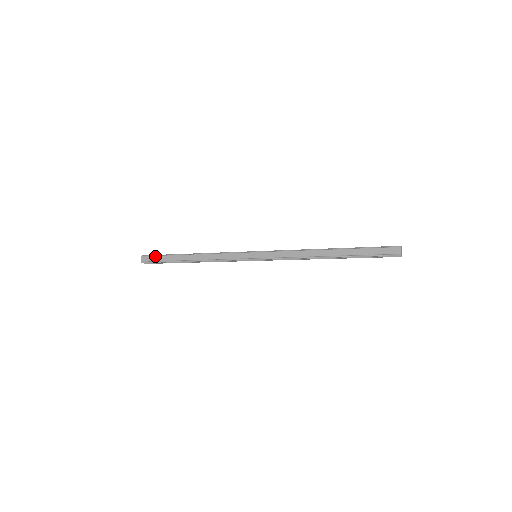
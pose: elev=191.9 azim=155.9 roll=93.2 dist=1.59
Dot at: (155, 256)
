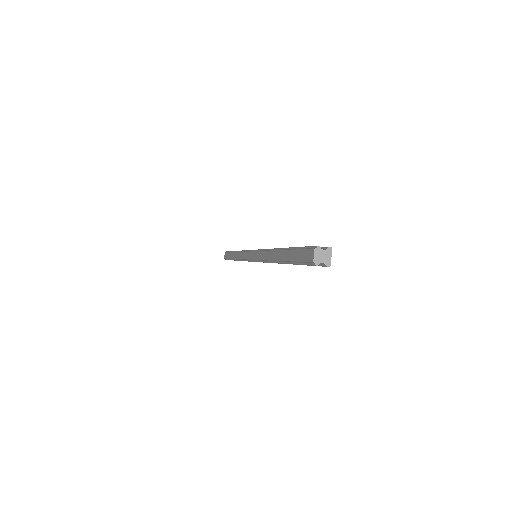
Dot at: (227, 253)
